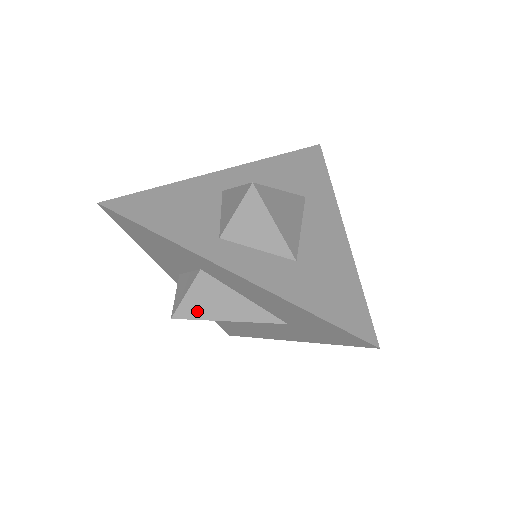
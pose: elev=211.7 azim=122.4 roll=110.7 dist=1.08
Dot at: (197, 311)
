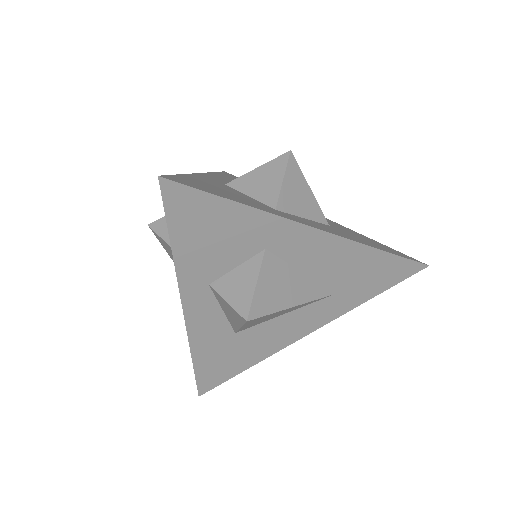
Dot at: (269, 303)
